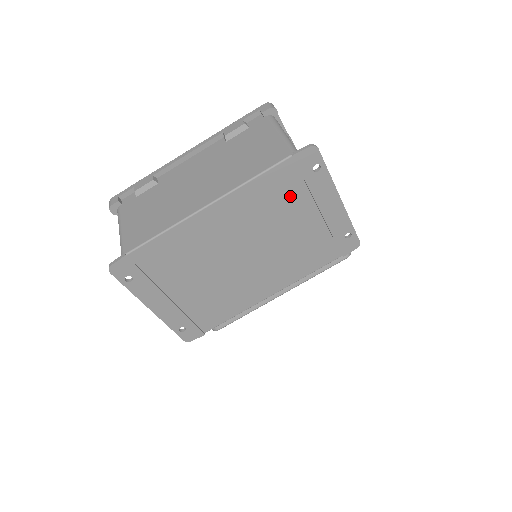
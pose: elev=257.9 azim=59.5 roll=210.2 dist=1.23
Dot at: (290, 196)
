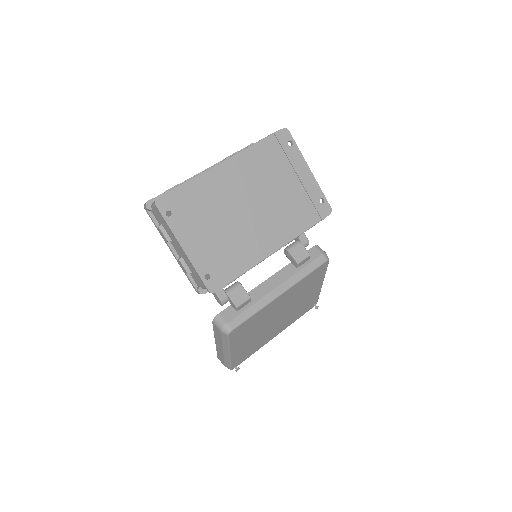
Dot at: (277, 162)
